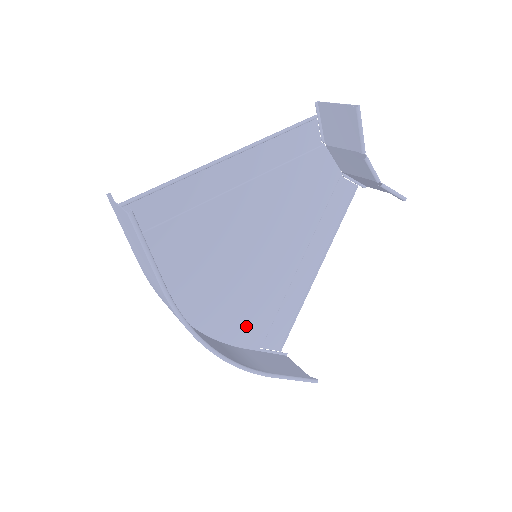
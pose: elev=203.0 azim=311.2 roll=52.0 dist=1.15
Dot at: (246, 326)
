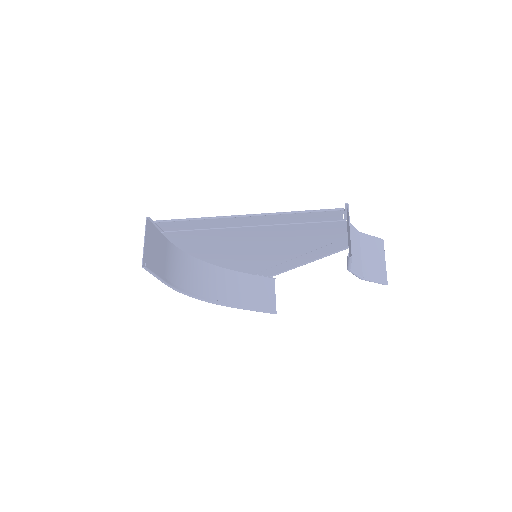
Dot at: (245, 267)
